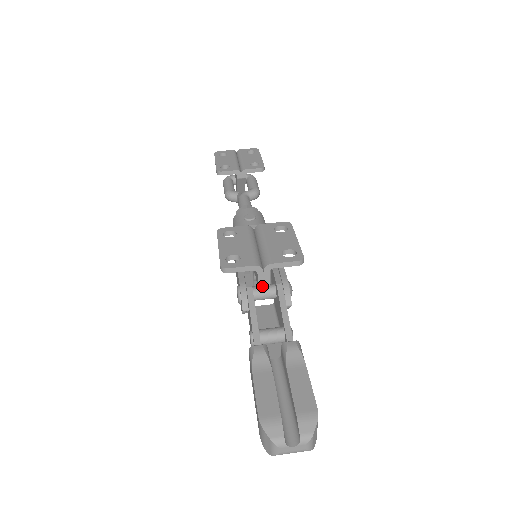
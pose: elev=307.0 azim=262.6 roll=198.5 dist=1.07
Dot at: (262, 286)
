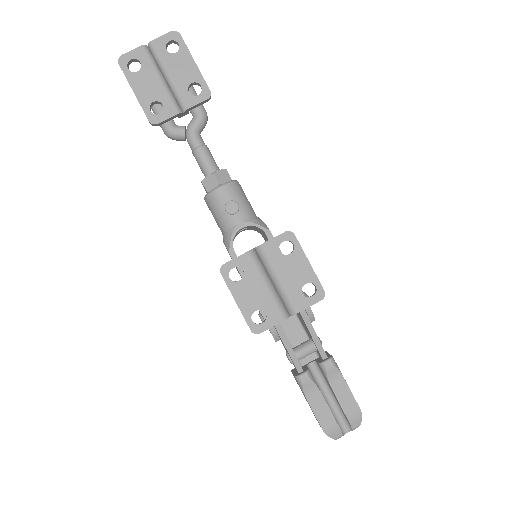
Dot at: occluded
